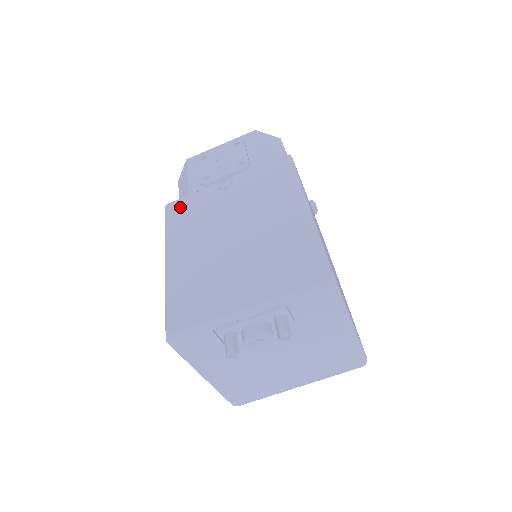
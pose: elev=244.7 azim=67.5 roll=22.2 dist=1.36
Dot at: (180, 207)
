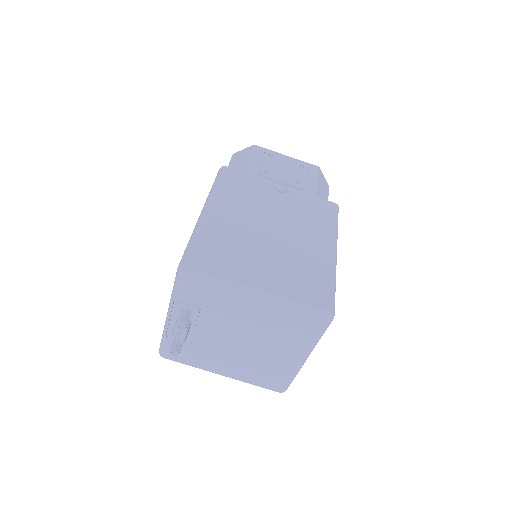
Dot at: occluded
